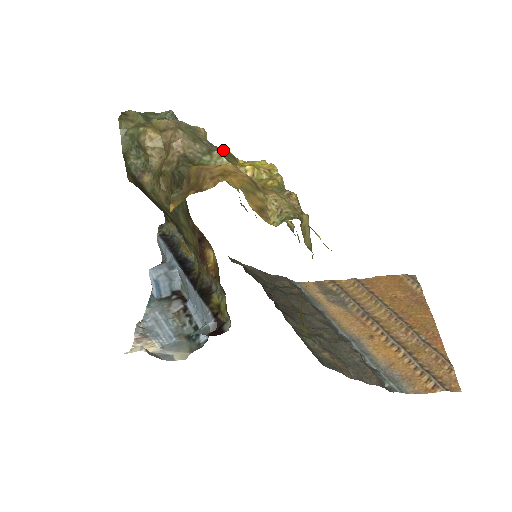
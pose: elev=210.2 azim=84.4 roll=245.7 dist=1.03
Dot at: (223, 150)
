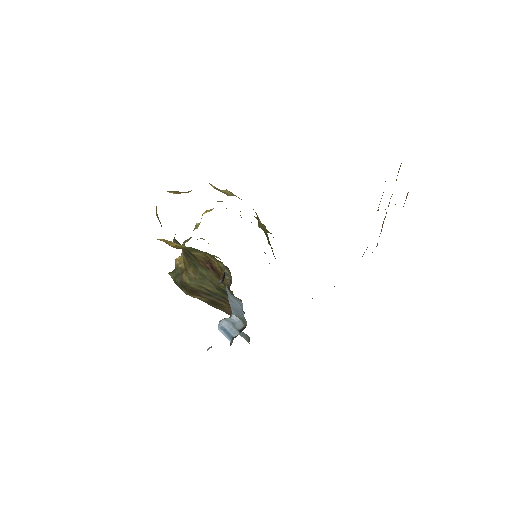
Dot at: occluded
